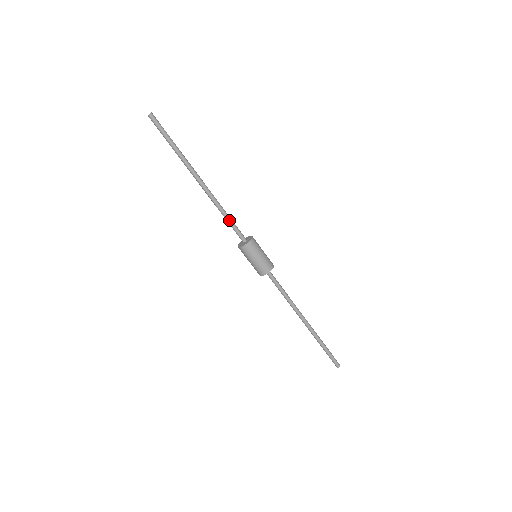
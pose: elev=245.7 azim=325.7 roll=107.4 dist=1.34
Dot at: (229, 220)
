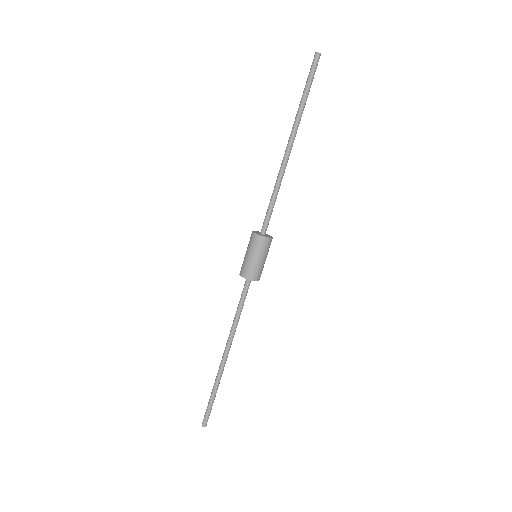
Dot at: (272, 202)
